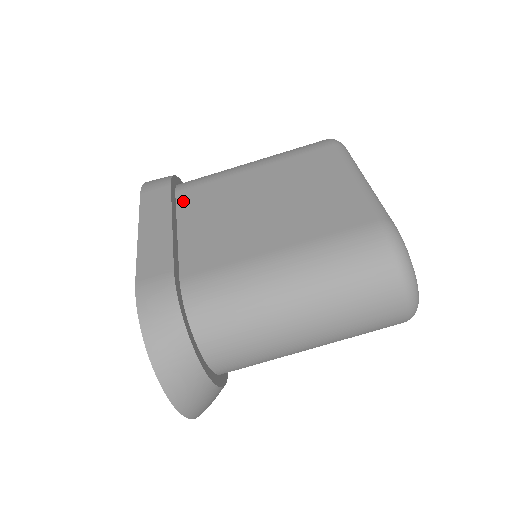
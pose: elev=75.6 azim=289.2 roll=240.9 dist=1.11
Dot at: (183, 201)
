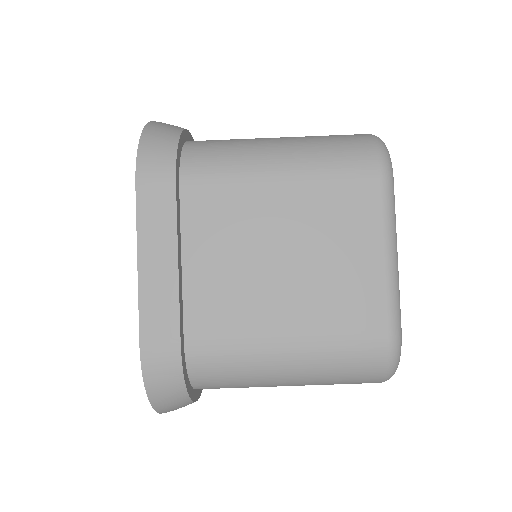
Dot at: (189, 209)
